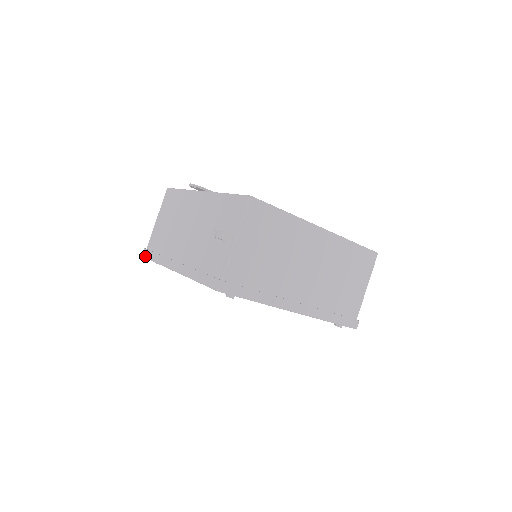
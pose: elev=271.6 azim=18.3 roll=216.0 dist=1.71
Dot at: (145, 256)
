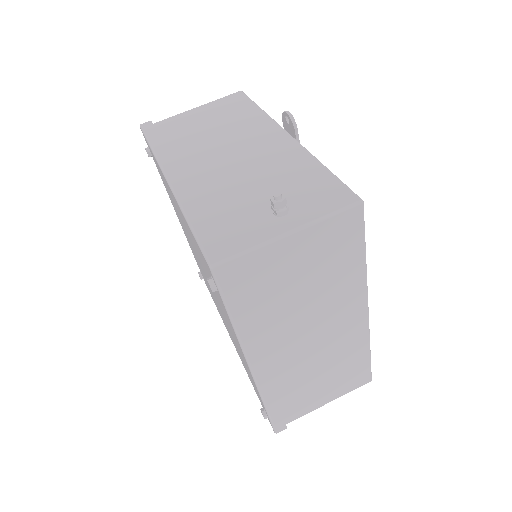
Dot at: (144, 129)
